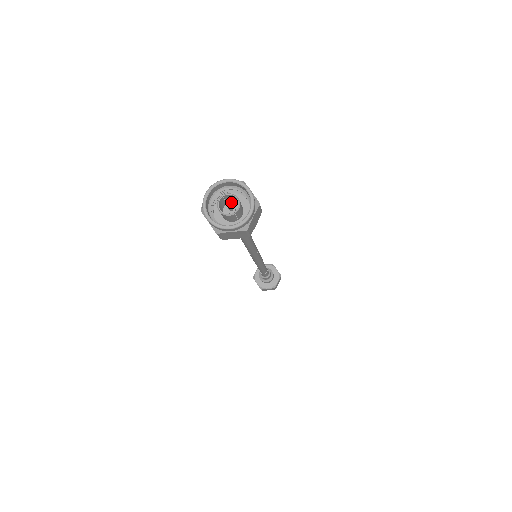
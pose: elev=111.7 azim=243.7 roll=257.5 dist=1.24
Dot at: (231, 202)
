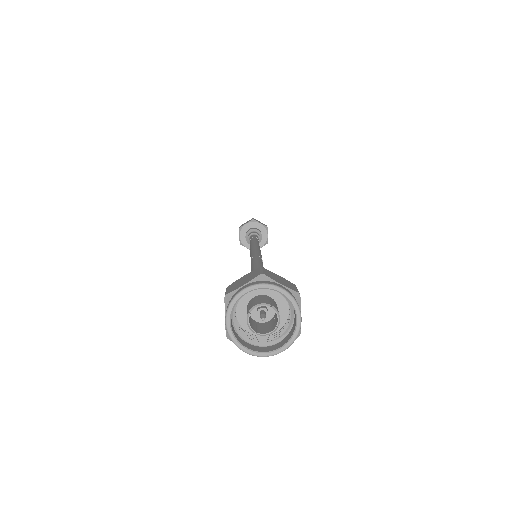
Dot at: (254, 299)
